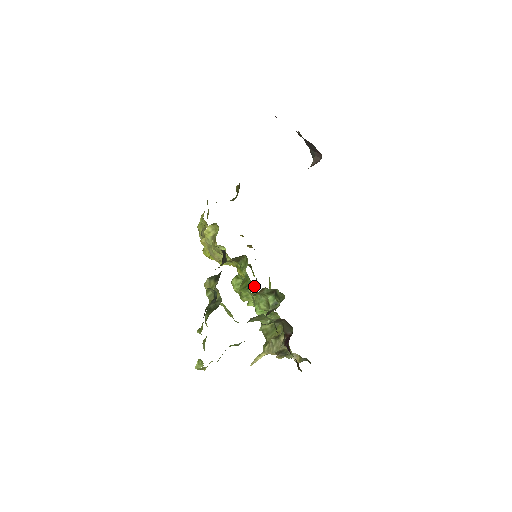
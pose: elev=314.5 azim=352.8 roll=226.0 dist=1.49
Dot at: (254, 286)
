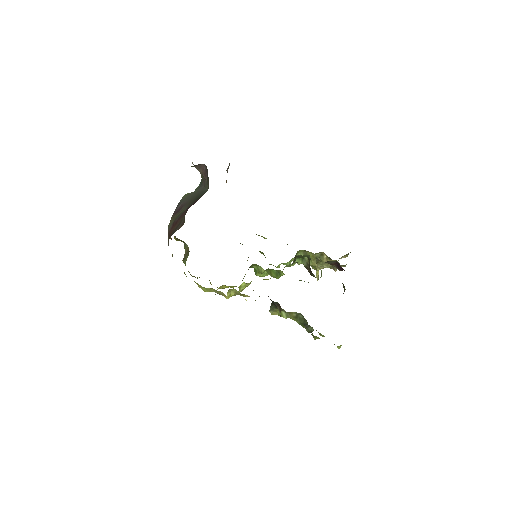
Dot at: occluded
